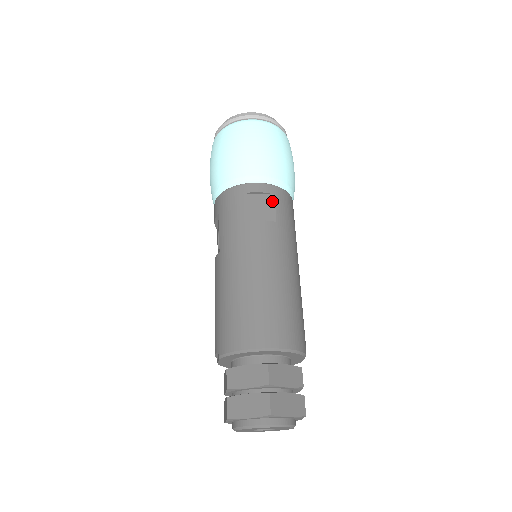
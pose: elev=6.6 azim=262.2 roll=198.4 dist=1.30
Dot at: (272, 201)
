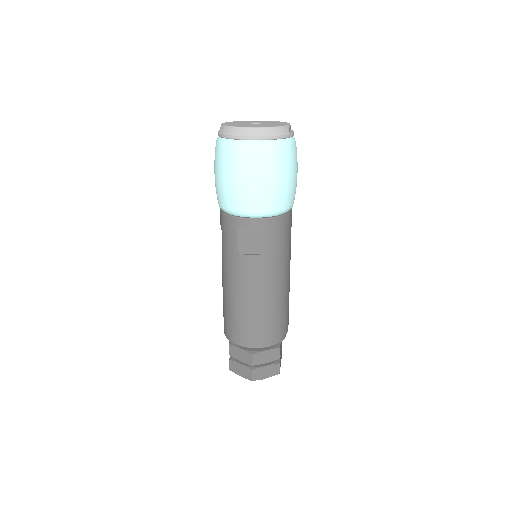
Dot at: (263, 235)
